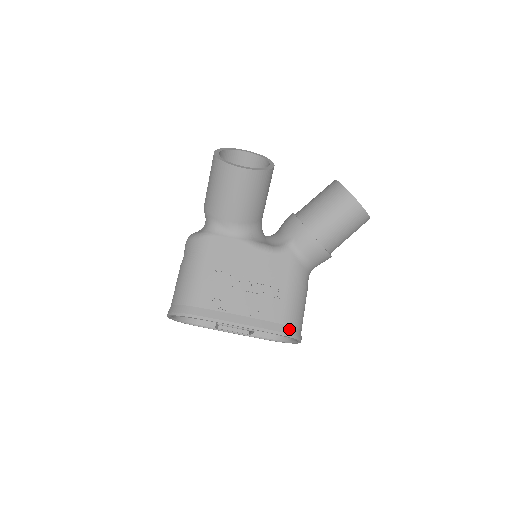
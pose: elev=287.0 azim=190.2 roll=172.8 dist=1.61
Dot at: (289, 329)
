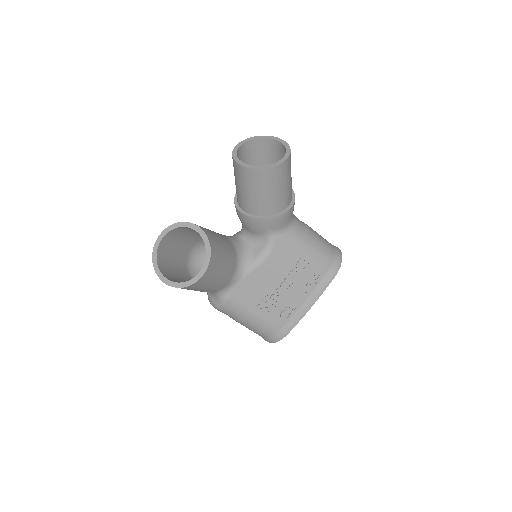
Dot at: (334, 266)
